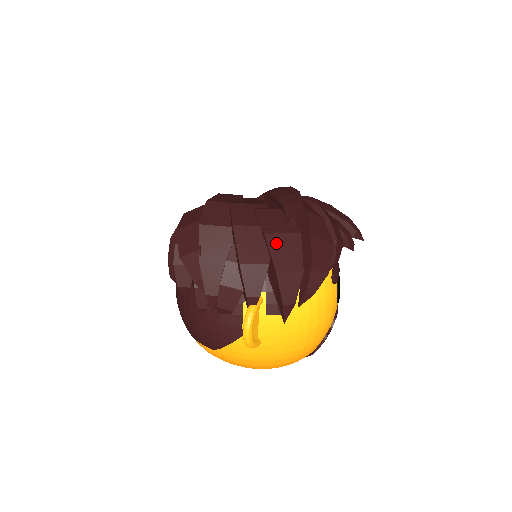
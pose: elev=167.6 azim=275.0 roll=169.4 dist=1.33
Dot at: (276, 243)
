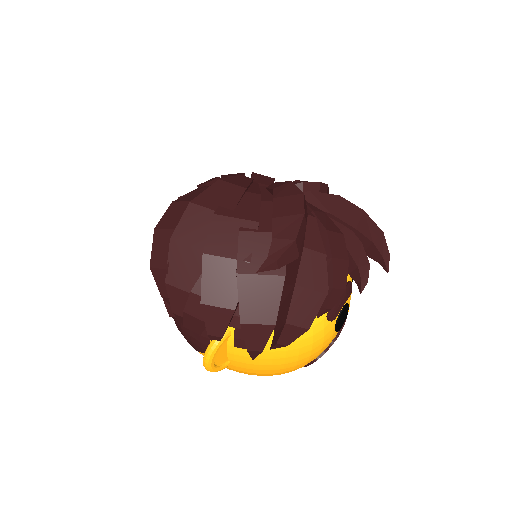
Dot at: (249, 286)
